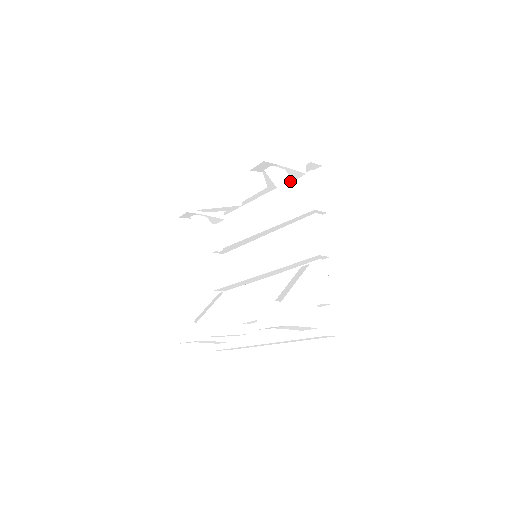
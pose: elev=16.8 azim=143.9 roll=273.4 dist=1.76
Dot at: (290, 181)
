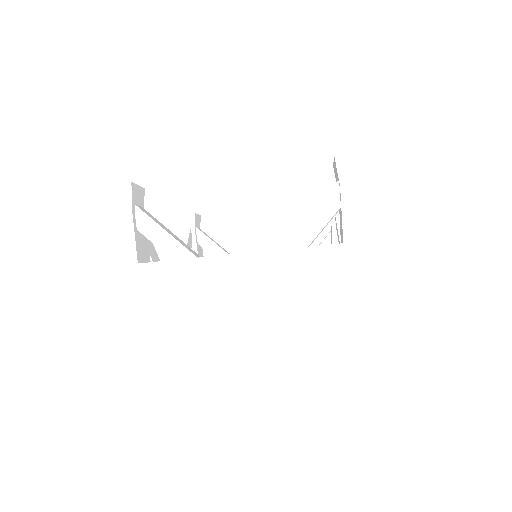
Dot at: occluded
